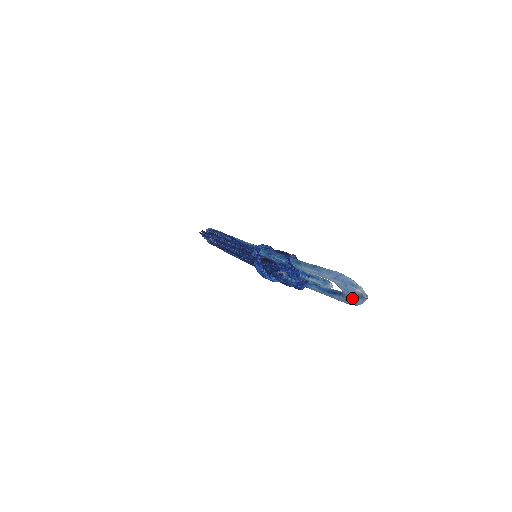
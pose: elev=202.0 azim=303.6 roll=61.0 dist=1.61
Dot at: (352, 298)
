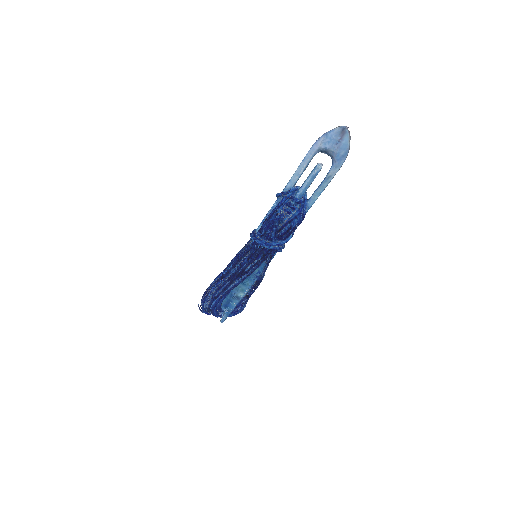
Dot at: (339, 144)
